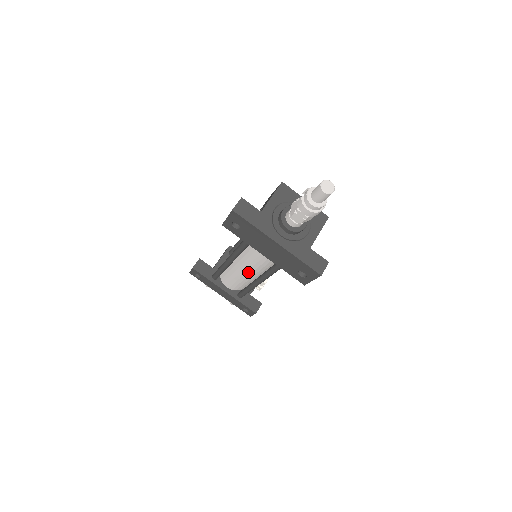
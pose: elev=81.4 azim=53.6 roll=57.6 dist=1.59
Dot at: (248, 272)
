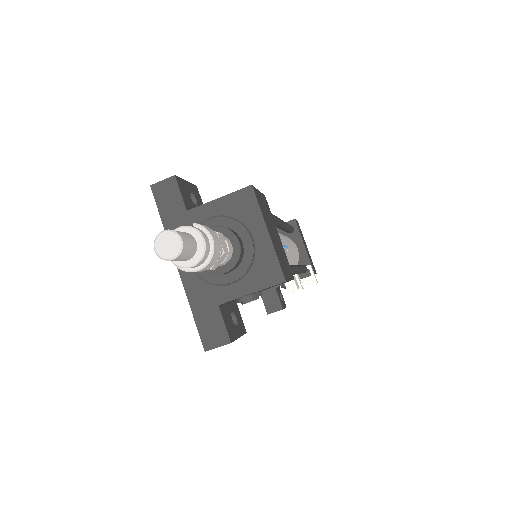
Dot at: occluded
